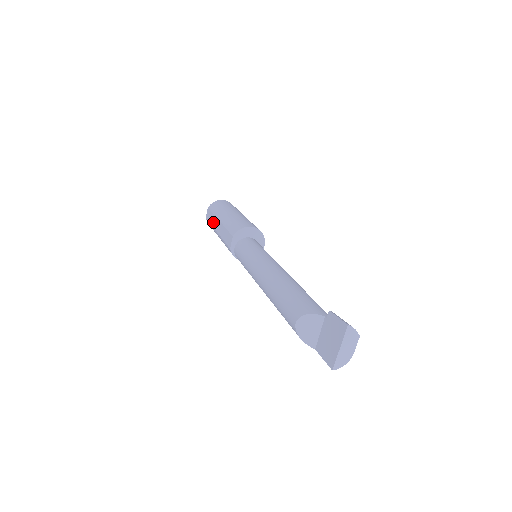
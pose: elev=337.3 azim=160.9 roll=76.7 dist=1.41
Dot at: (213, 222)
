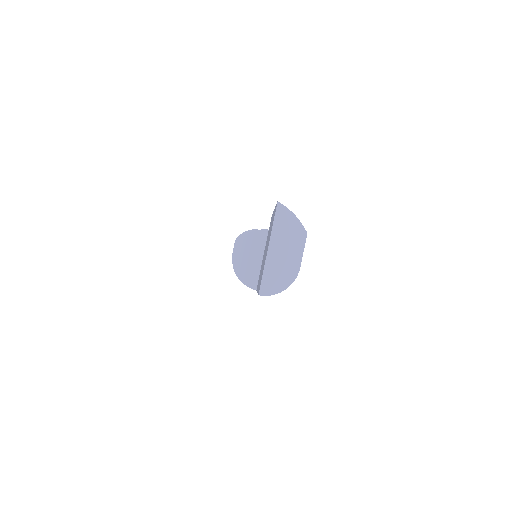
Dot at: occluded
